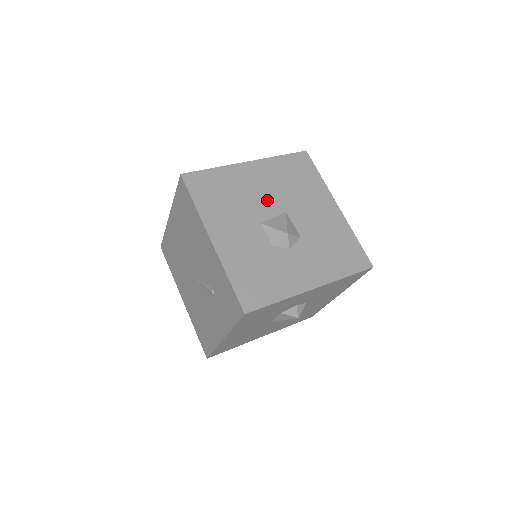
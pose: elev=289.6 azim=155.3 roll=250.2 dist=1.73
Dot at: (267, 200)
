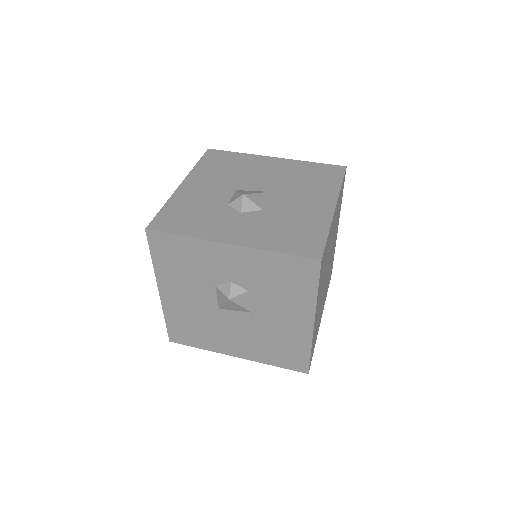
Dot at: (261, 180)
